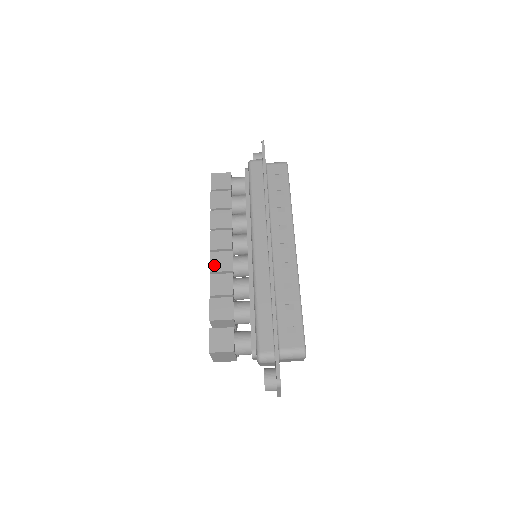
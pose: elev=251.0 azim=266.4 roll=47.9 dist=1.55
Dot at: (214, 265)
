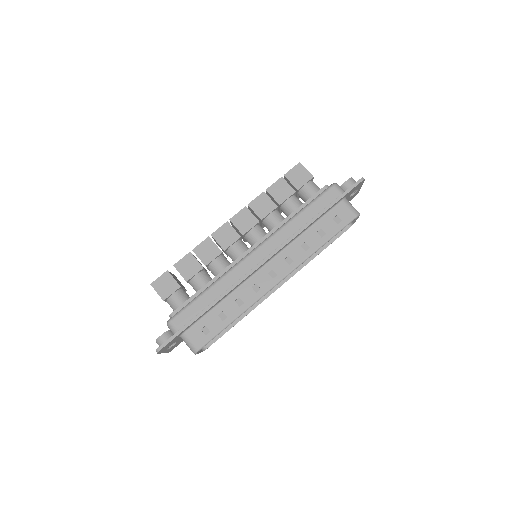
Dot at: (219, 233)
